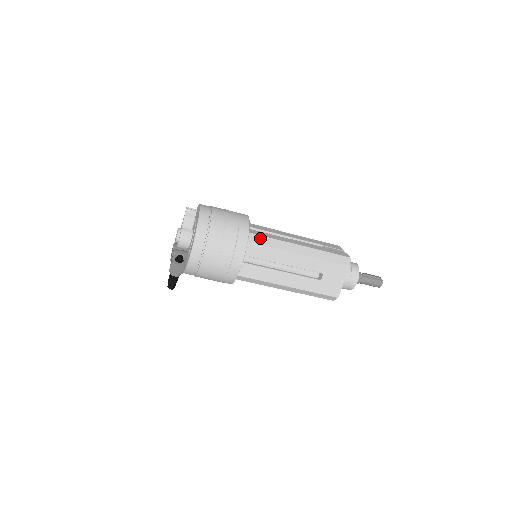
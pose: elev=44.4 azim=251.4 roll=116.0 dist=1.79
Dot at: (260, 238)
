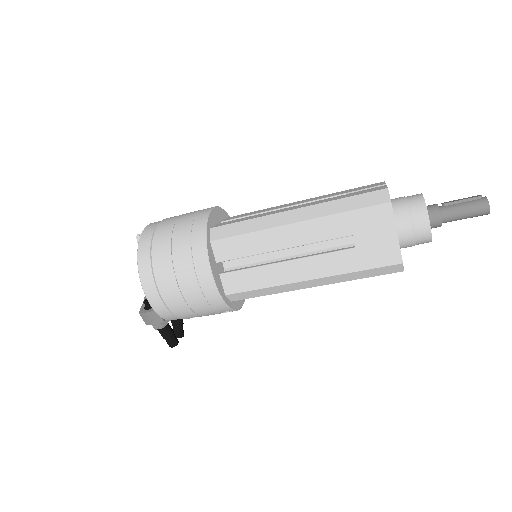
Dot at: (229, 228)
